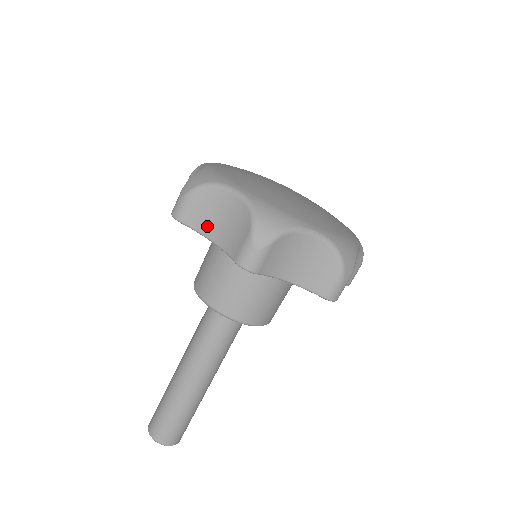
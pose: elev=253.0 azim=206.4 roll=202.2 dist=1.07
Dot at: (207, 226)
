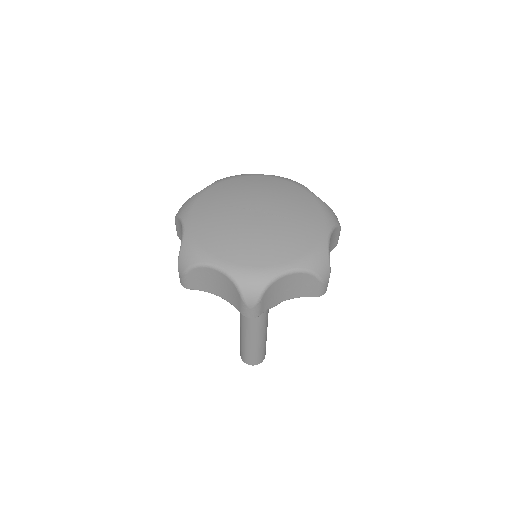
Dot at: (210, 288)
